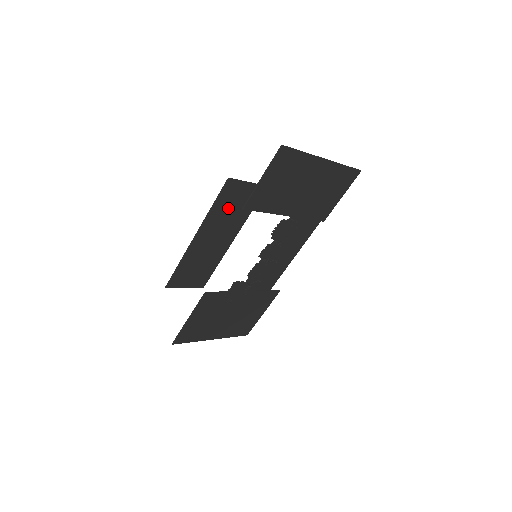
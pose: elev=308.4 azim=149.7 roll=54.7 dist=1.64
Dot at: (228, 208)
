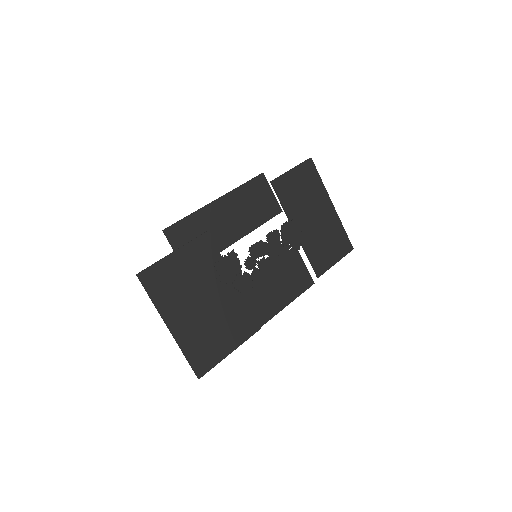
Dot at: (251, 199)
